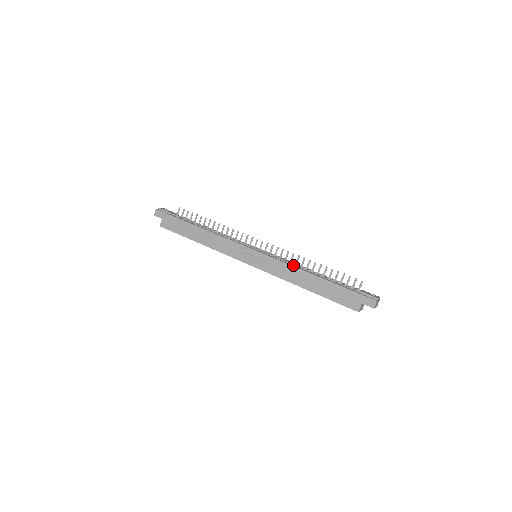
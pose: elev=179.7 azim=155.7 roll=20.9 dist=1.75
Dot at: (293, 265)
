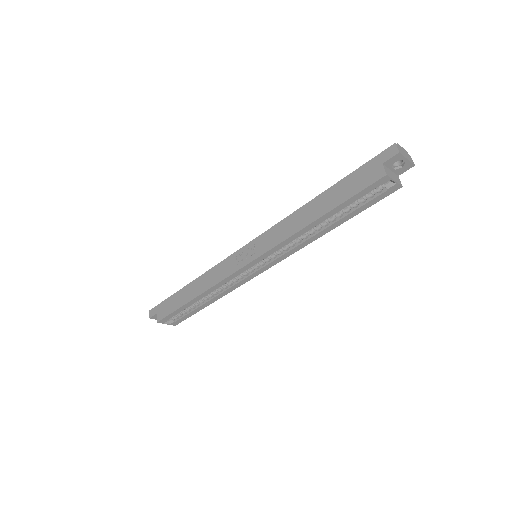
Dot at: (290, 218)
